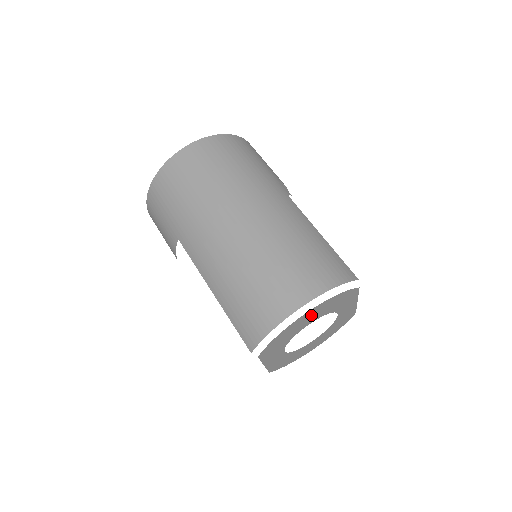
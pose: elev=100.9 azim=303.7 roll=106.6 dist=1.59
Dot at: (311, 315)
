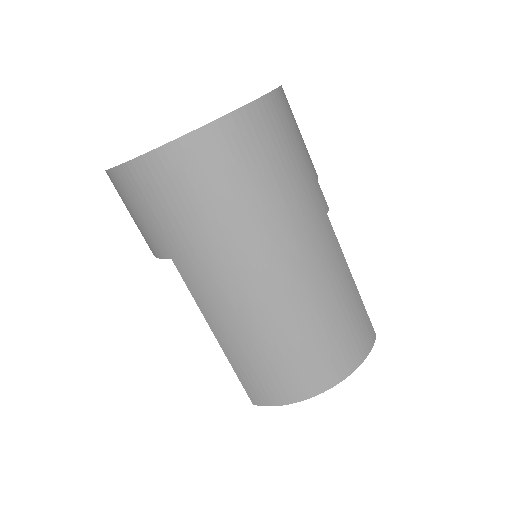
Dot at: occluded
